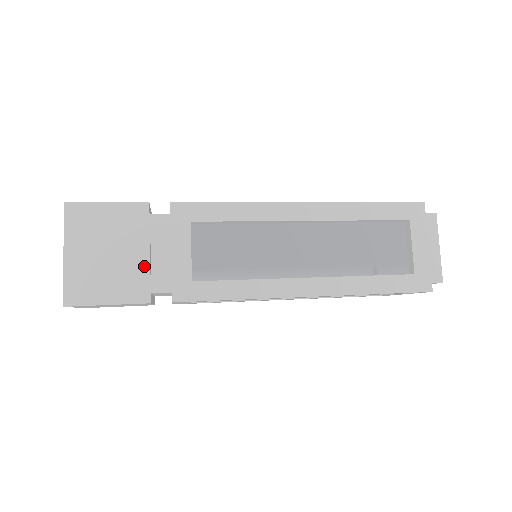
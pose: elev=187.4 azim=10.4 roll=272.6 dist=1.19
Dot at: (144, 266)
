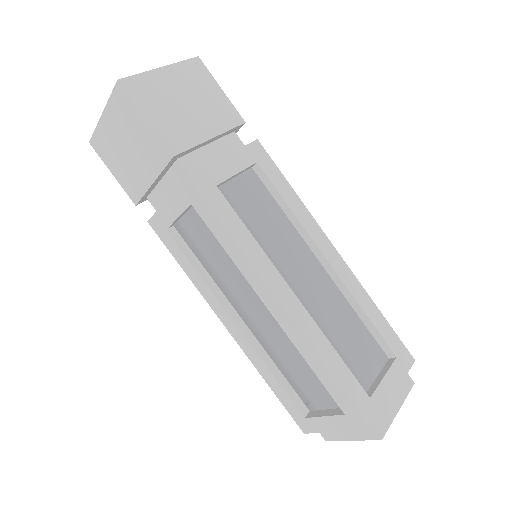
Dot at: (144, 185)
